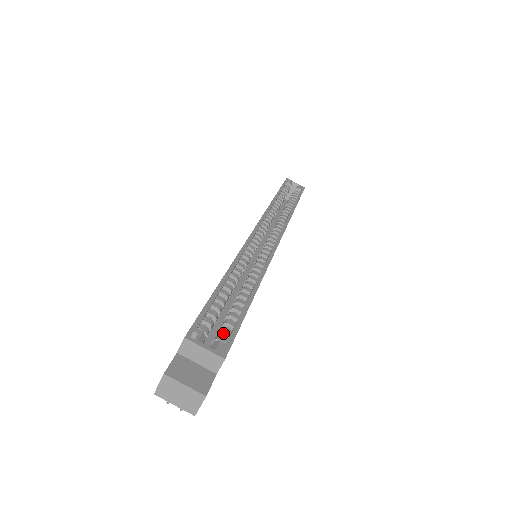
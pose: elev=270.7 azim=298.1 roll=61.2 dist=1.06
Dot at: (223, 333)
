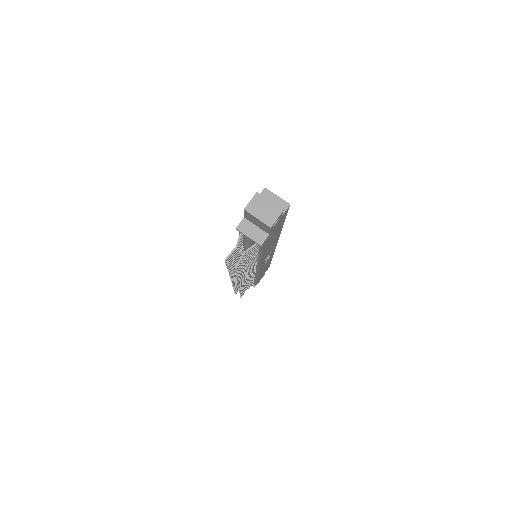
Dot at: occluded
